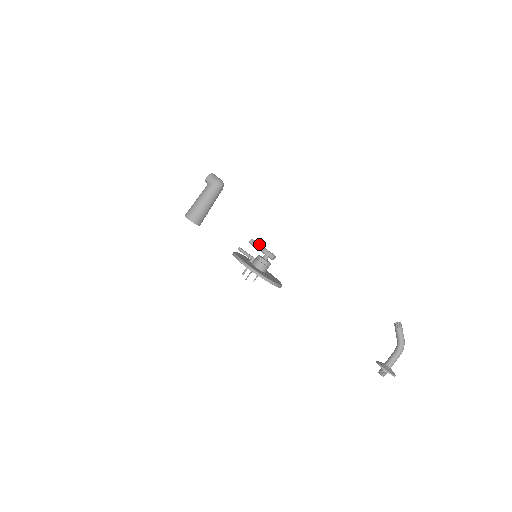
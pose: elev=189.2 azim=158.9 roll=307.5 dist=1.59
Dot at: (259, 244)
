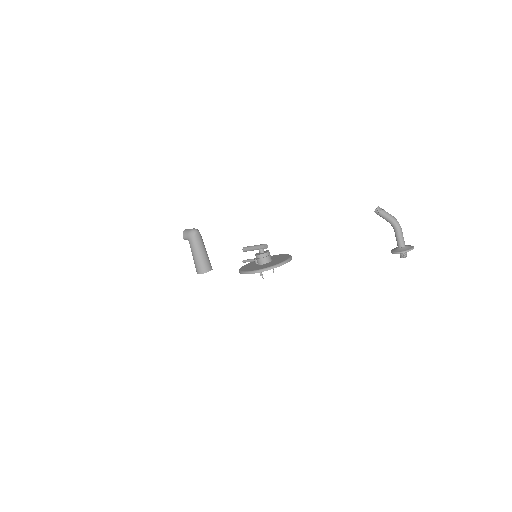
Dot at: (249, 247)
